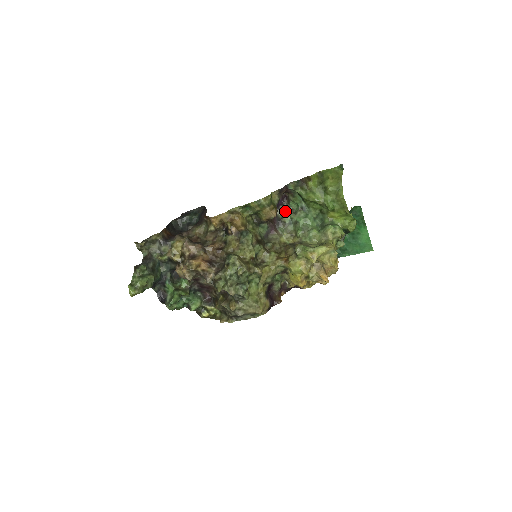
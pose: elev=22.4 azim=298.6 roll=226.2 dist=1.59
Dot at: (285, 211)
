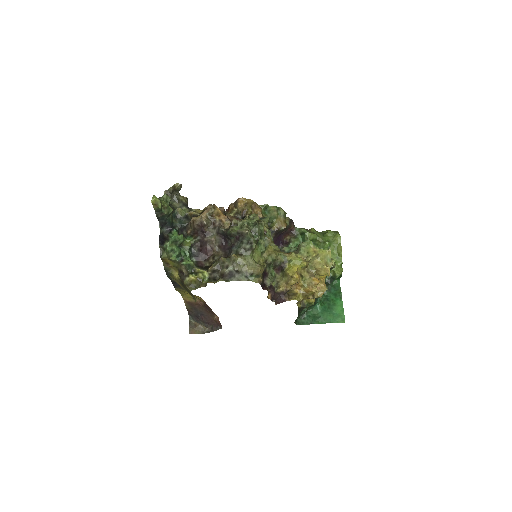
Dot at: occluded
